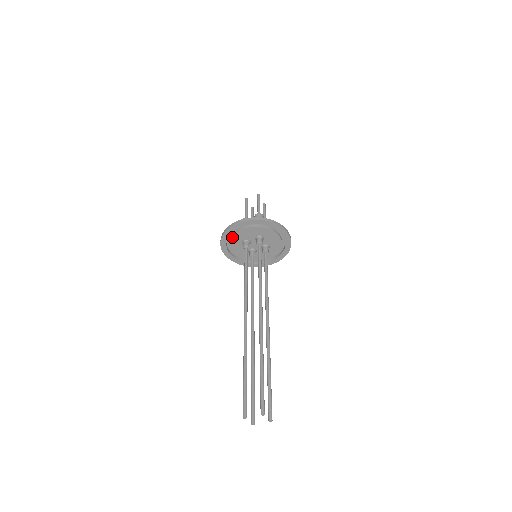
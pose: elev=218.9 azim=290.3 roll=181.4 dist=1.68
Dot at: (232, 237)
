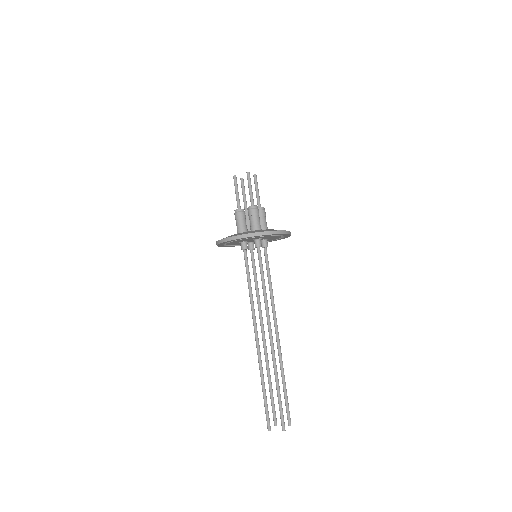
Dot at: (228, 243)
